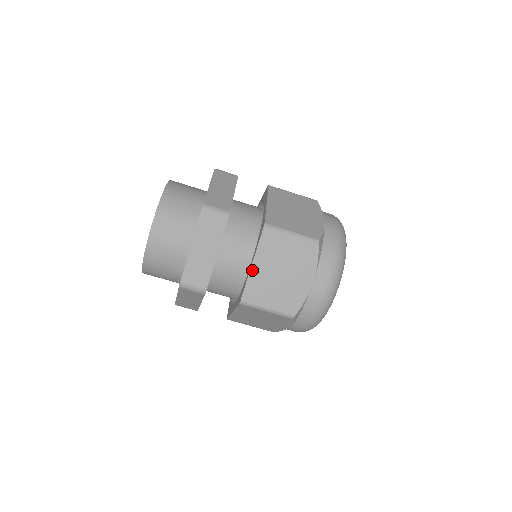
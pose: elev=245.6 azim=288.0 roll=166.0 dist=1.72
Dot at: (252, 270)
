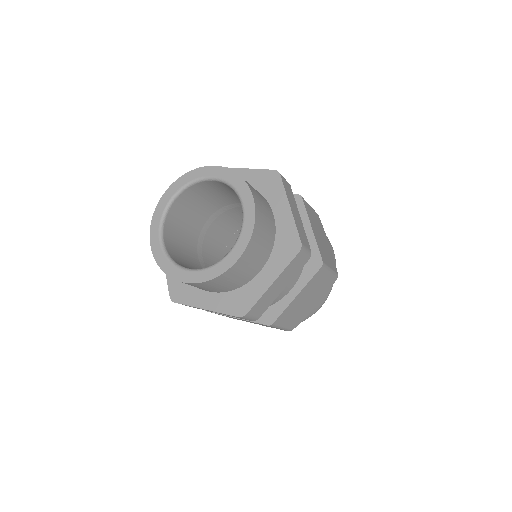
Dot at: (294, 300)
